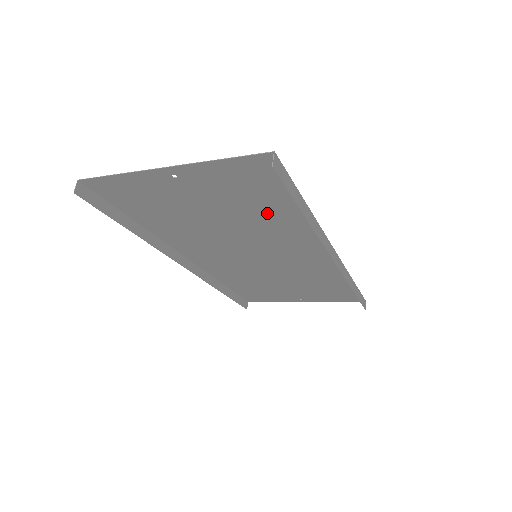
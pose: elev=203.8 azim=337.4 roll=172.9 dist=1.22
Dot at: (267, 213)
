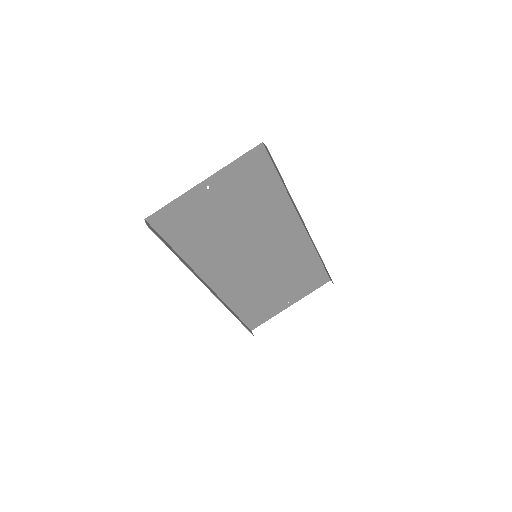
Dot at: (261, 201)
